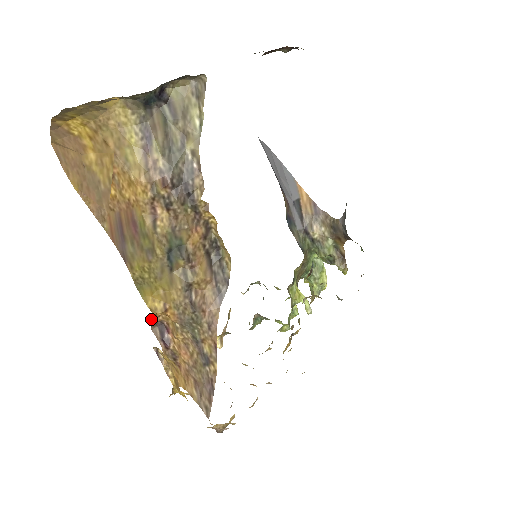
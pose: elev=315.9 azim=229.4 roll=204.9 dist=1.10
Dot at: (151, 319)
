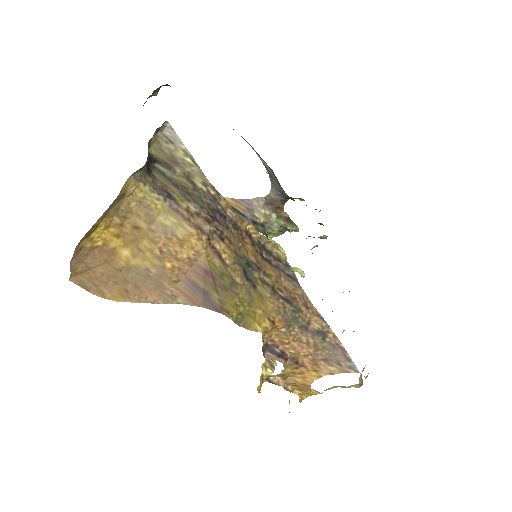
Dot at: (264, 345)
